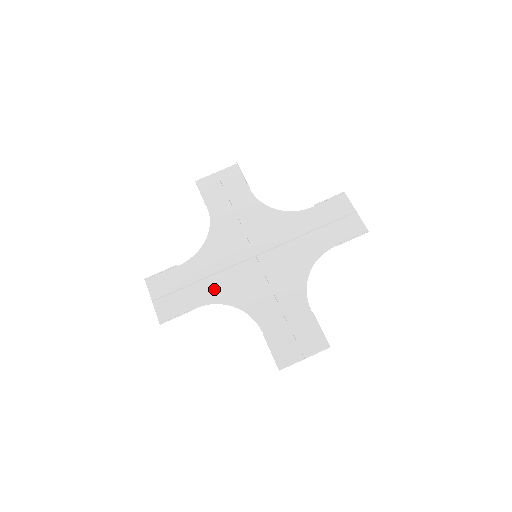
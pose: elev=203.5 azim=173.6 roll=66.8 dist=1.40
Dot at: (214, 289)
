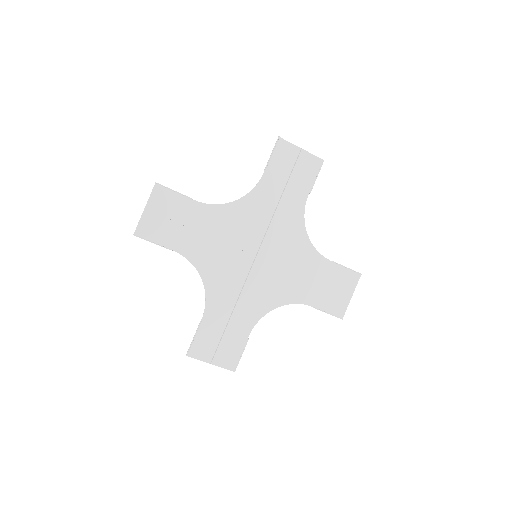
Dot at: (201, 250)
